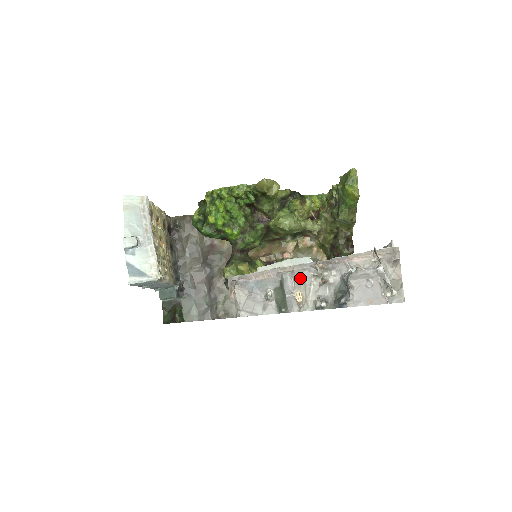
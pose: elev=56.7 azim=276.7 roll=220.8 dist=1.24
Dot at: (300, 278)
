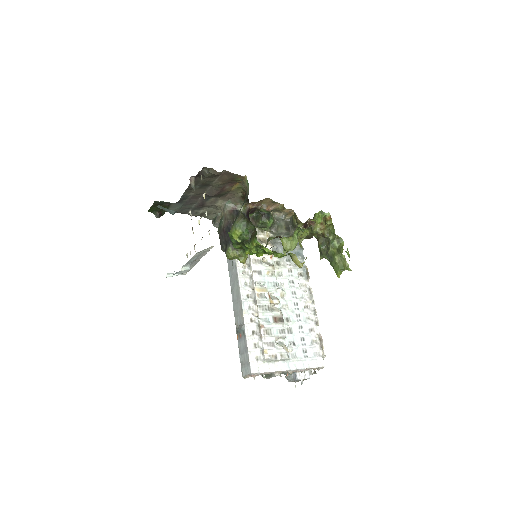
Dot at: (280, 372)
